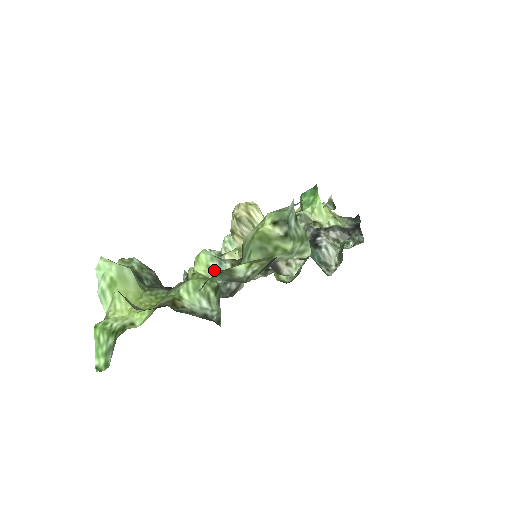
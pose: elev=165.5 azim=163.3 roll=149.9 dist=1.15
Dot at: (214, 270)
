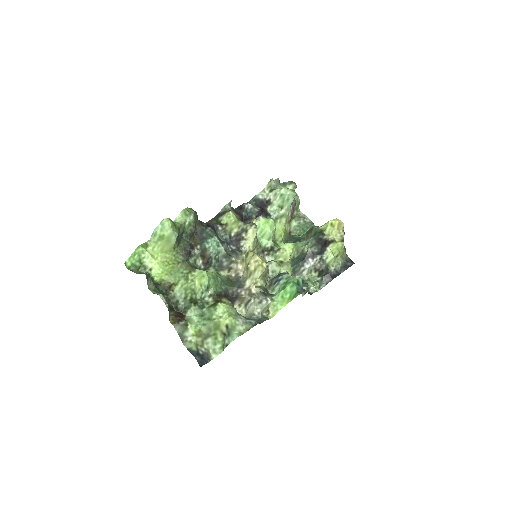
Dot at: (202, 289)
